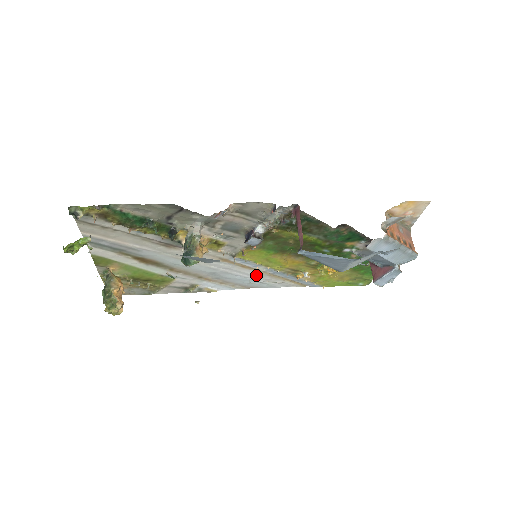
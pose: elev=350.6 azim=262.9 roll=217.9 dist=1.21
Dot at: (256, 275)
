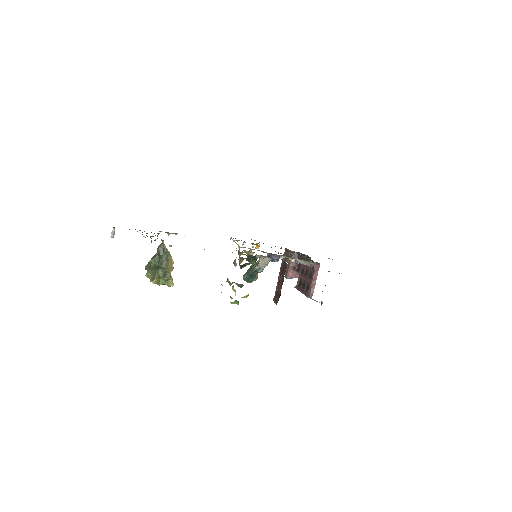
Dot at: occluded
